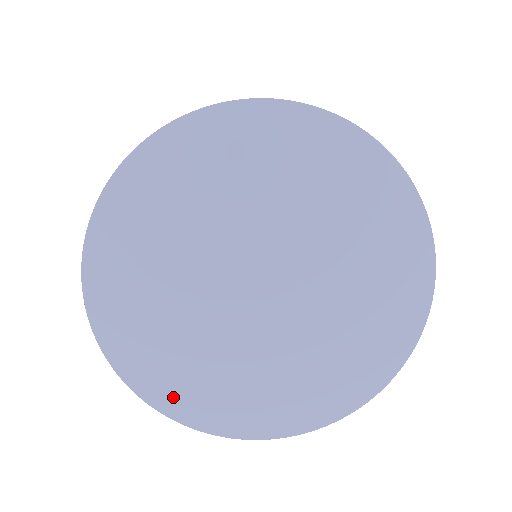
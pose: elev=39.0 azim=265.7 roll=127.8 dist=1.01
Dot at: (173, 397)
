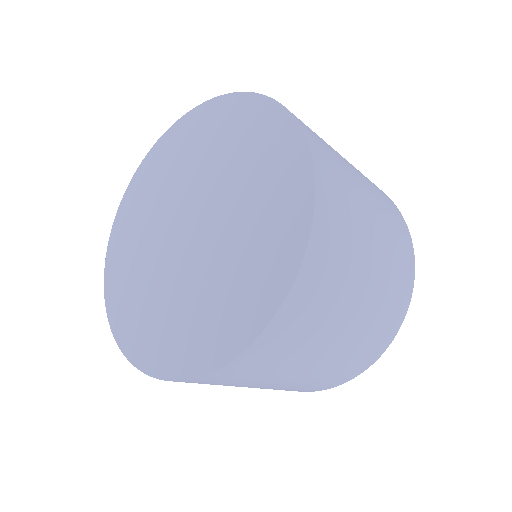
Dot at: (138, 345)
